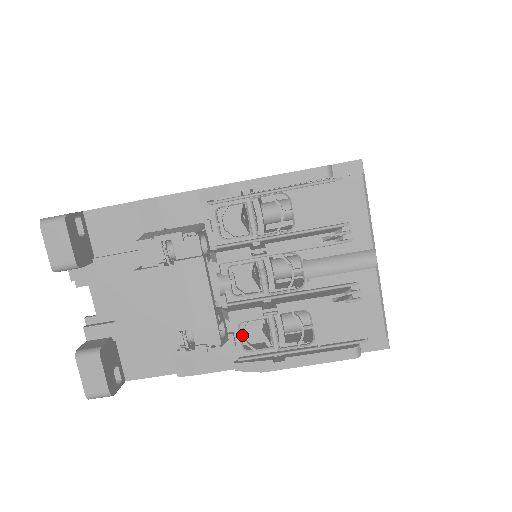
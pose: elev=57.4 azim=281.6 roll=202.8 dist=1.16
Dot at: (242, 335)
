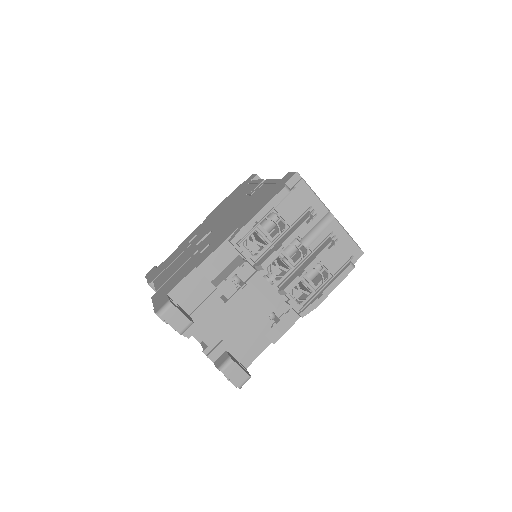
Dot at: (294, 298)
